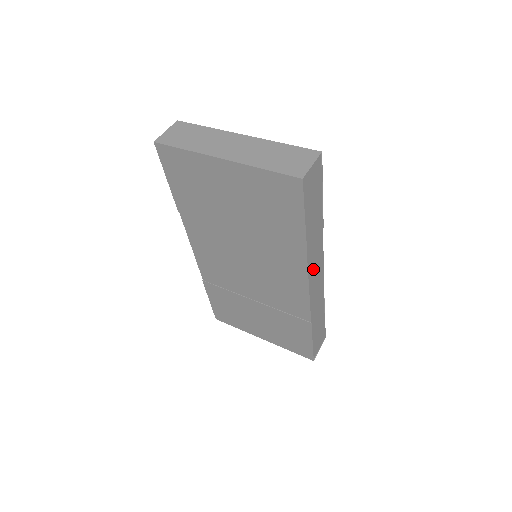
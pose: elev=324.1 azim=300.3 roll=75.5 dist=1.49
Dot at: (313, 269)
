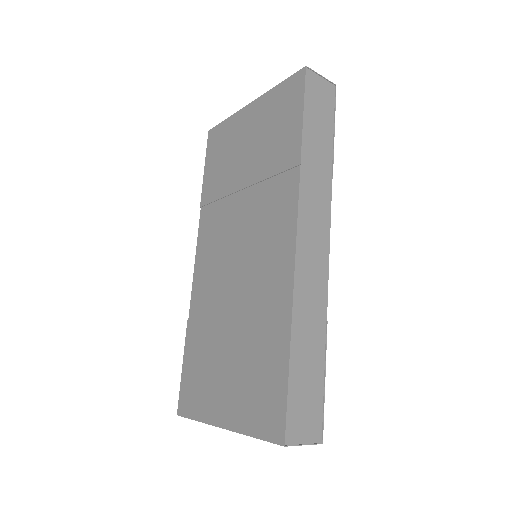
Dot at: (309, 213)
